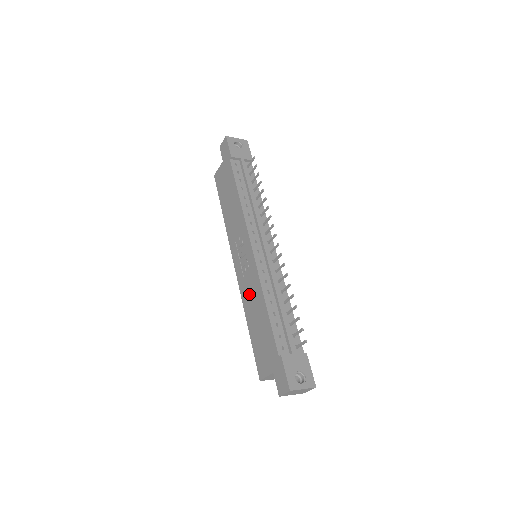
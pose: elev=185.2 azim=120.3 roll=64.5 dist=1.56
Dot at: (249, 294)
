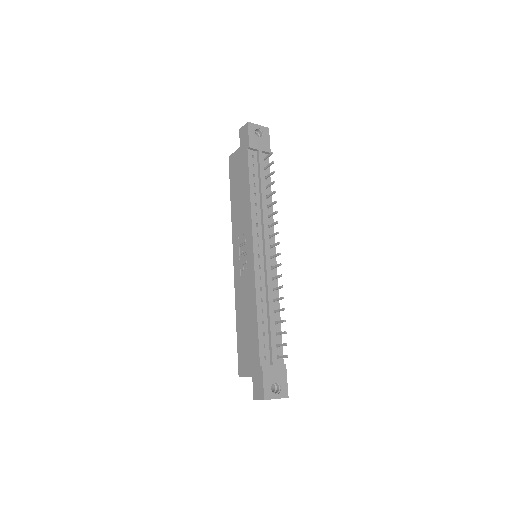
Dot at: (243, 294)
